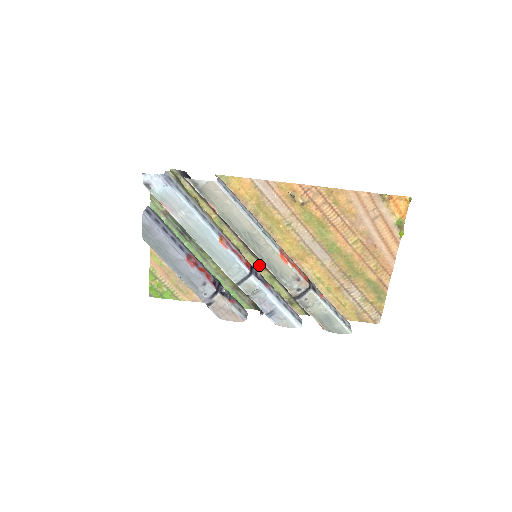
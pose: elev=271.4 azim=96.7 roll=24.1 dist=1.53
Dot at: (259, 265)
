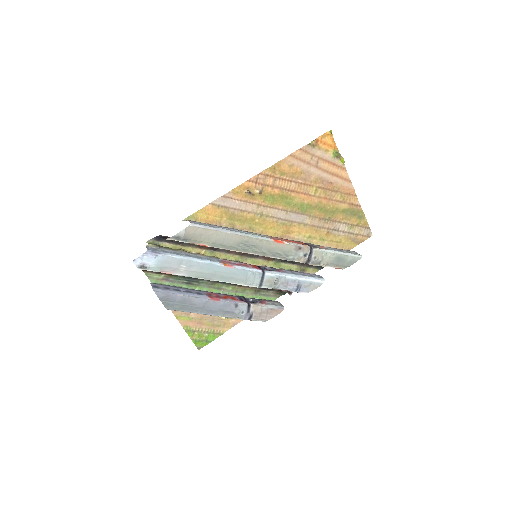
Dot at: (261, 261)
